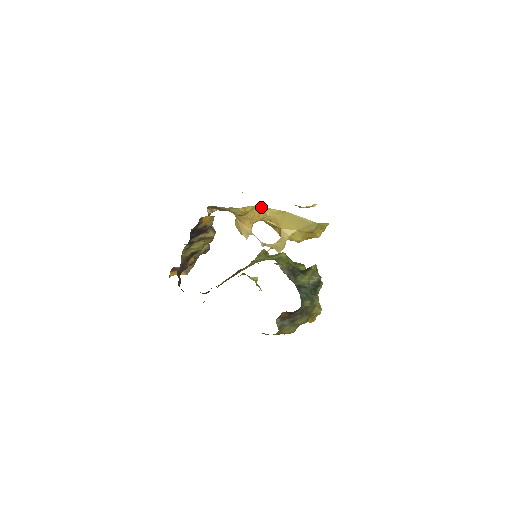
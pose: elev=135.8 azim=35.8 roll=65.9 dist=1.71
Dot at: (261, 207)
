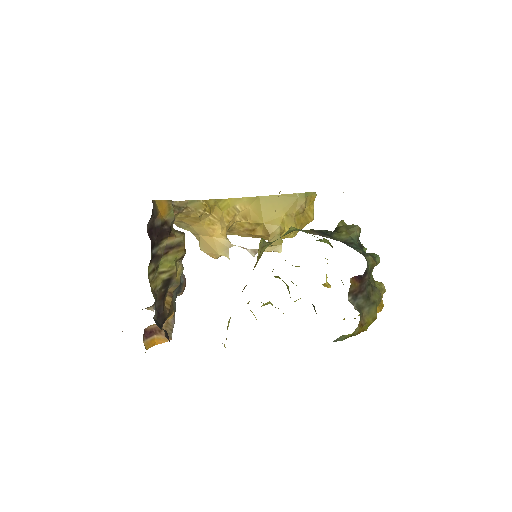
Dot at: (225, 199)
